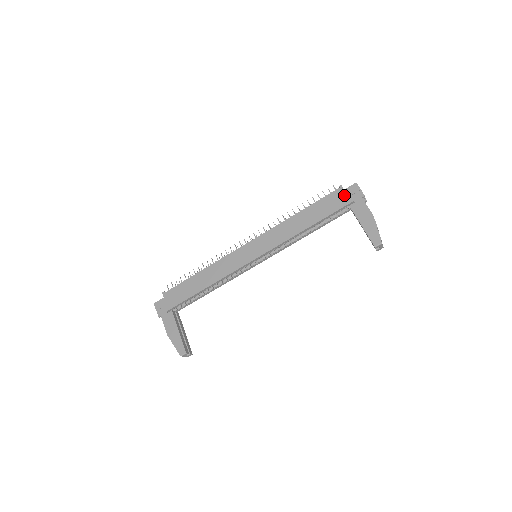
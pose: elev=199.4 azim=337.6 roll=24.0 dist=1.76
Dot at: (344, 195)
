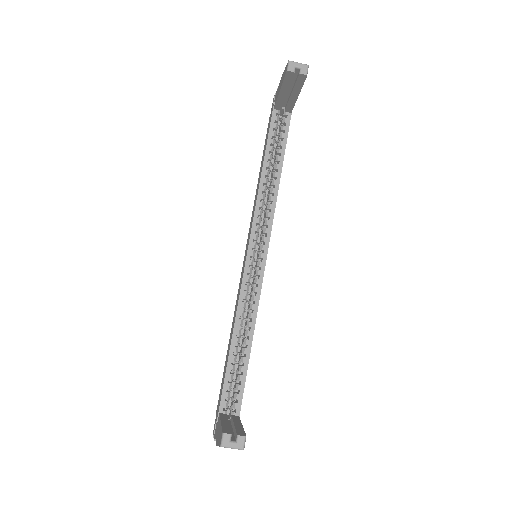
Dot at: (270, 115)
